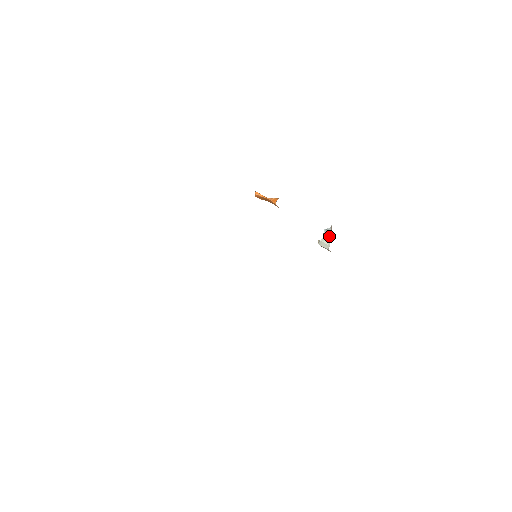
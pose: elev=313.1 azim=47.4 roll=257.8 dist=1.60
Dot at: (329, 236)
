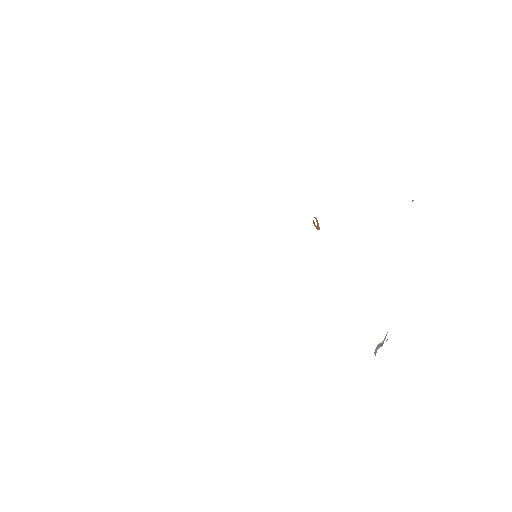
Dot at: occluded
